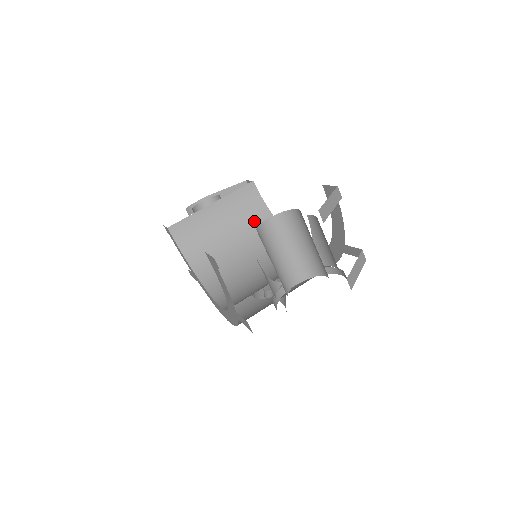
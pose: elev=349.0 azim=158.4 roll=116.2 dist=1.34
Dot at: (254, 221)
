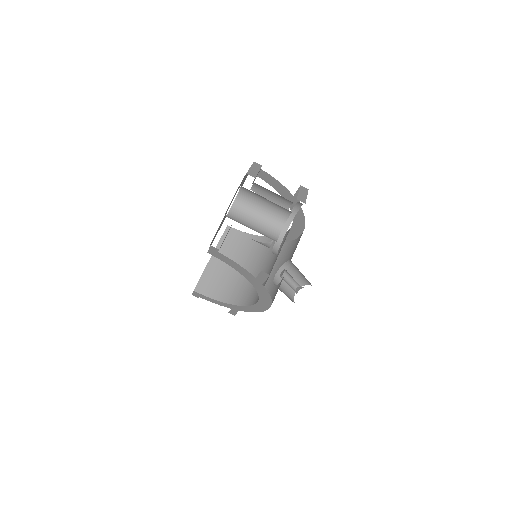
Dot at: (246, 247)
